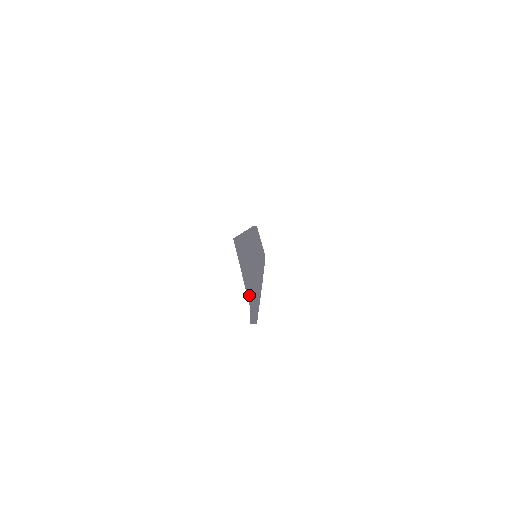
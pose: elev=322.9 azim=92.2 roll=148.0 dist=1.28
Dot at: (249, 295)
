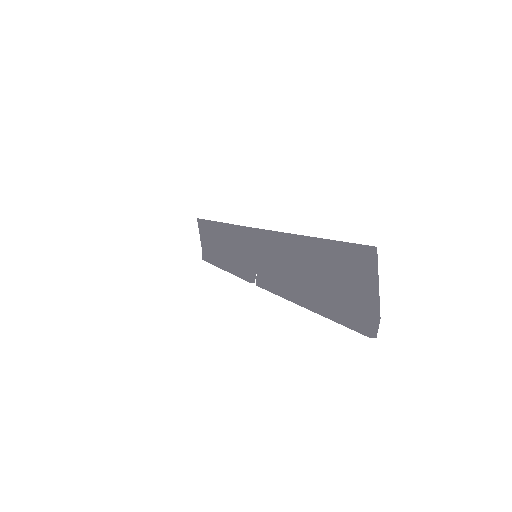
Dot at: (374, 307)
